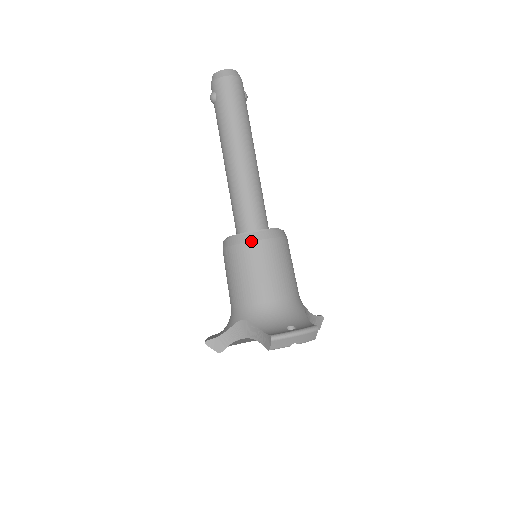
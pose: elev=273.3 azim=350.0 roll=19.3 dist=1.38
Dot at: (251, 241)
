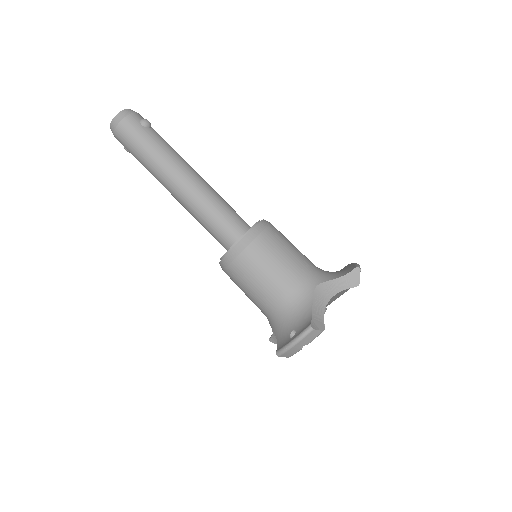
Dot at: (226, 266)
